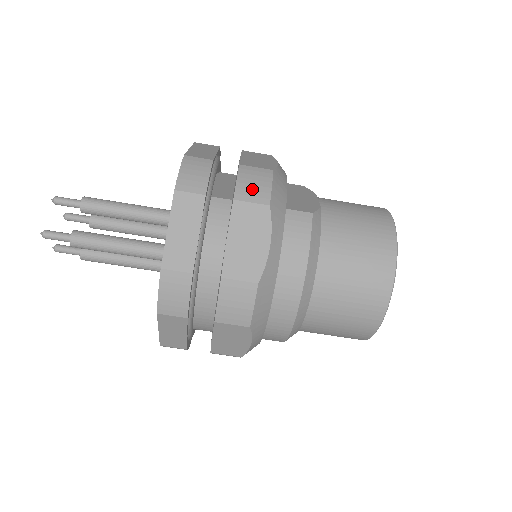
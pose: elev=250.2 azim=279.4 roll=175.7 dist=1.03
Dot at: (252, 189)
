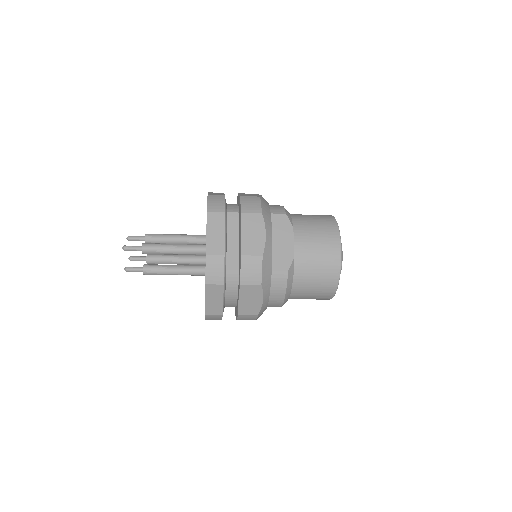
Dot at: (250, 276)
